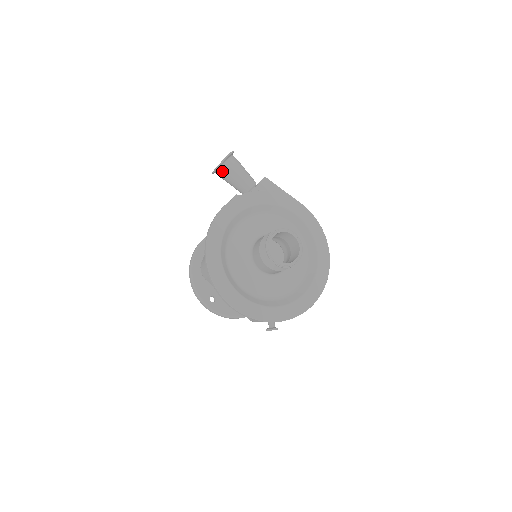
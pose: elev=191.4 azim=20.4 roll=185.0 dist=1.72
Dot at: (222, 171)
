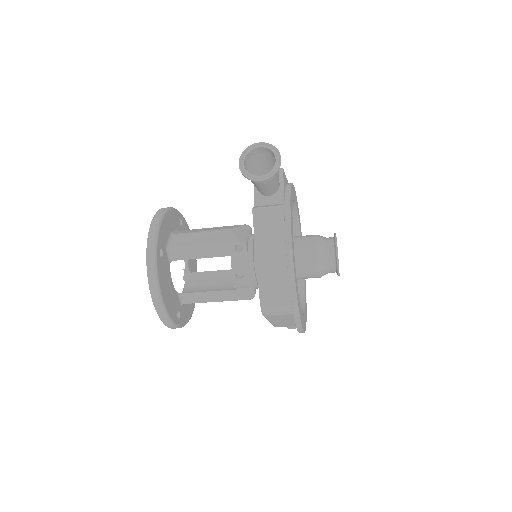
Dot at: (270, 178)
